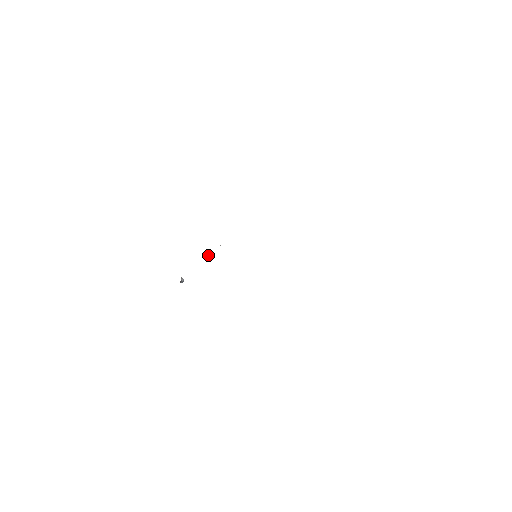
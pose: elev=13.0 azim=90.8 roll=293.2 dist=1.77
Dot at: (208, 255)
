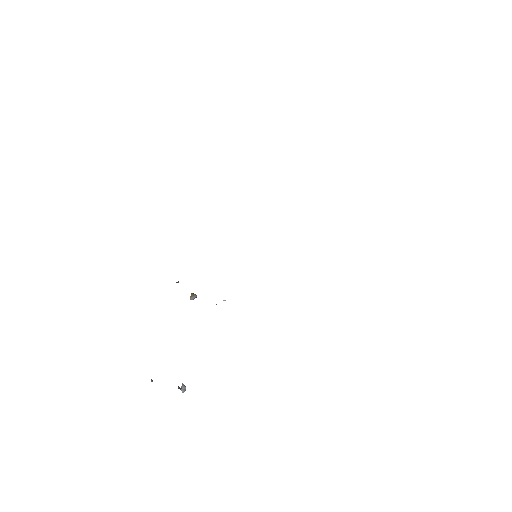
Dot at: (193, 294)
